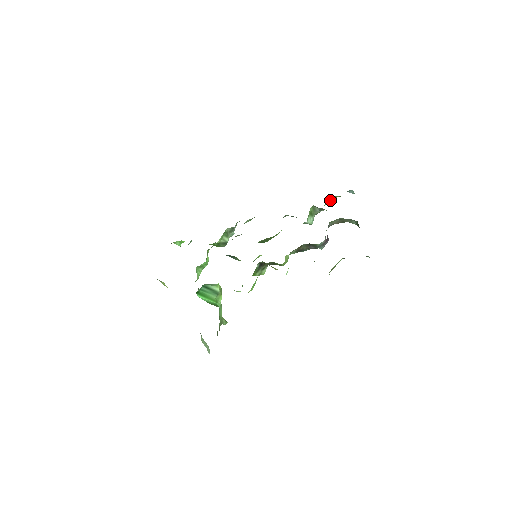
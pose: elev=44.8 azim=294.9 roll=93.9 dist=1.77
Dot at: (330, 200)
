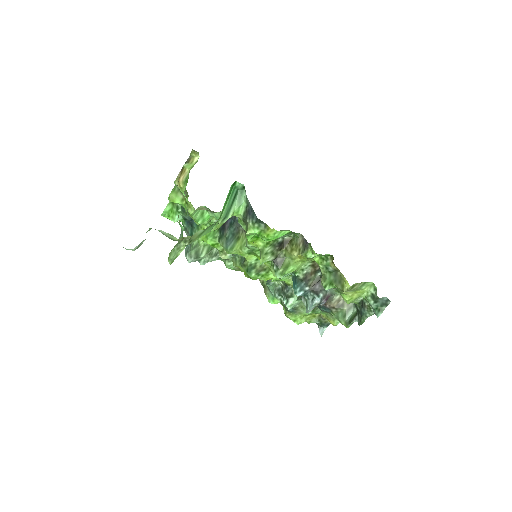
Dot at: (303, 319)
